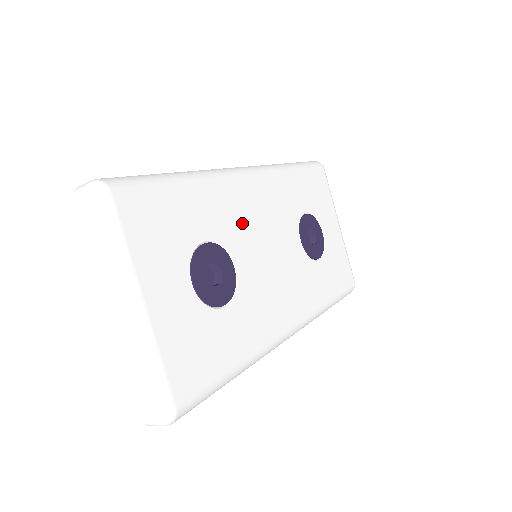
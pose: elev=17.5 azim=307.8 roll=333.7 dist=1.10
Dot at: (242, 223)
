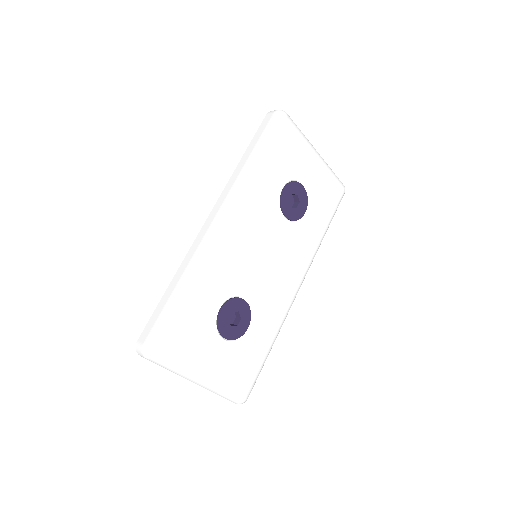
Dot at: (237, 266)
